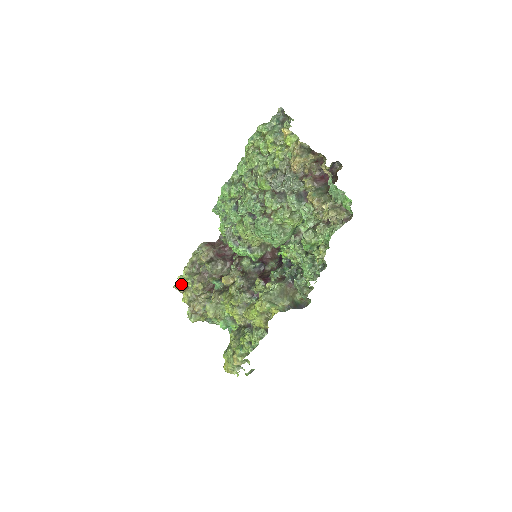
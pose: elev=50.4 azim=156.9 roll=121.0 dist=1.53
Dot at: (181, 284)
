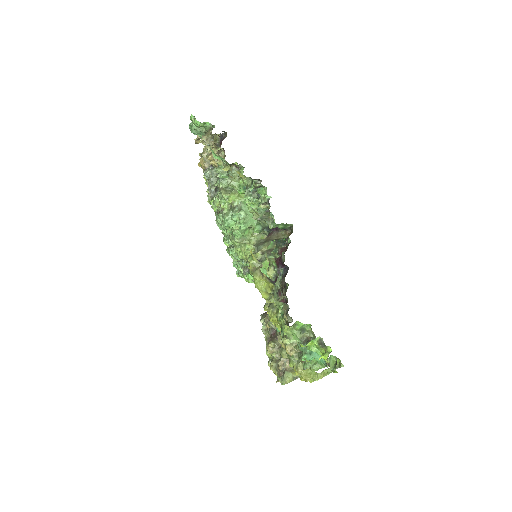
Dot at: occluded
